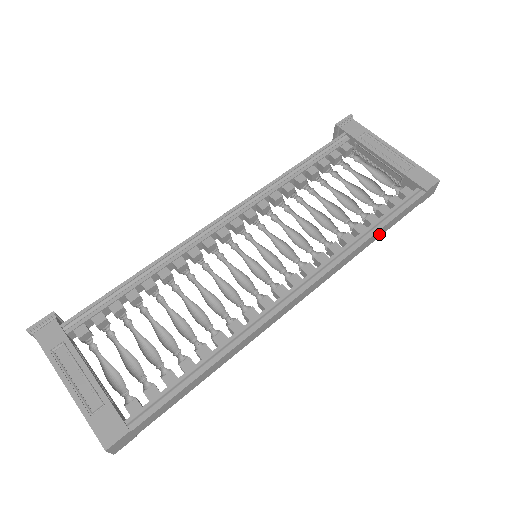
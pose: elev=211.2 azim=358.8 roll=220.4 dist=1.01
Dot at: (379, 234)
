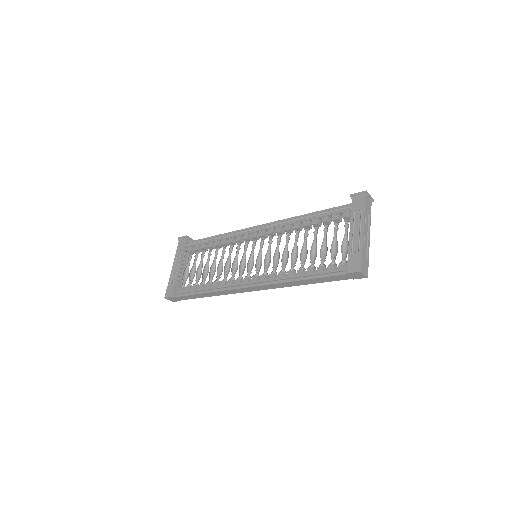
Dot at: (309, 282)
